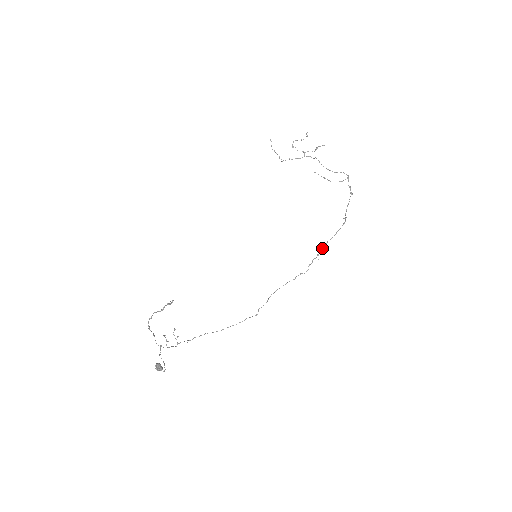
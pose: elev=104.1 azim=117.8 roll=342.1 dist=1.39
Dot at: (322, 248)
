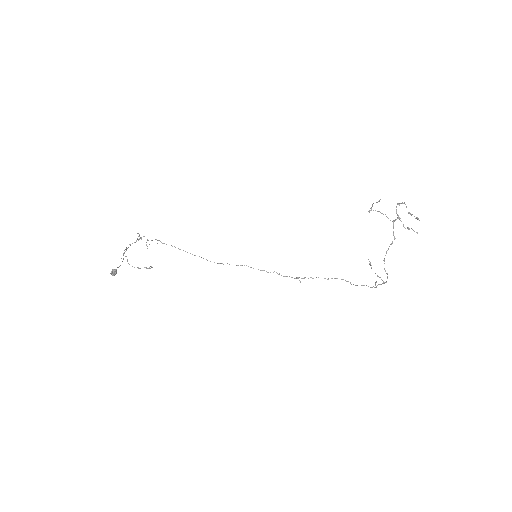
Dot at: (312, 278)
